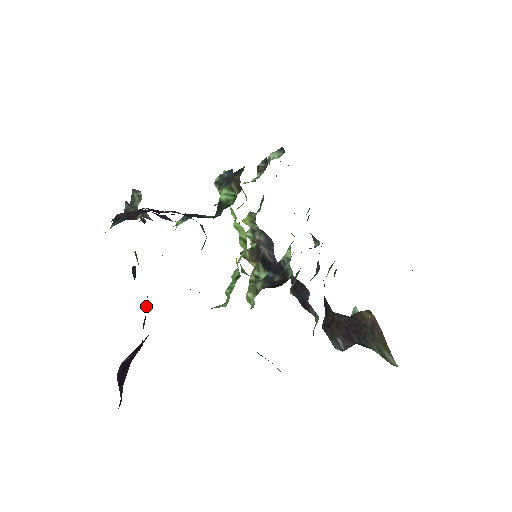
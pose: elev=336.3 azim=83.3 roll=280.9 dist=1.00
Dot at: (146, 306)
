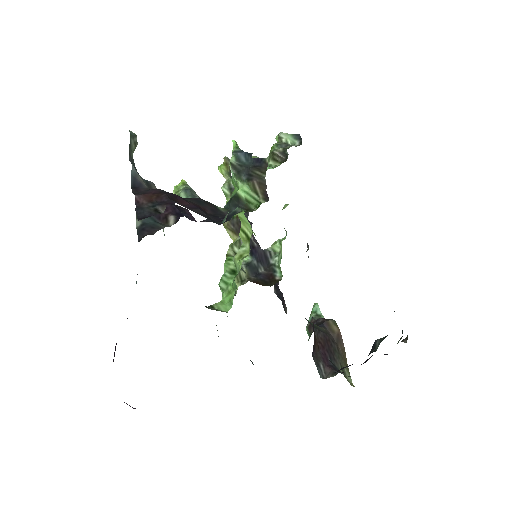
Dot at: (136, 281)
